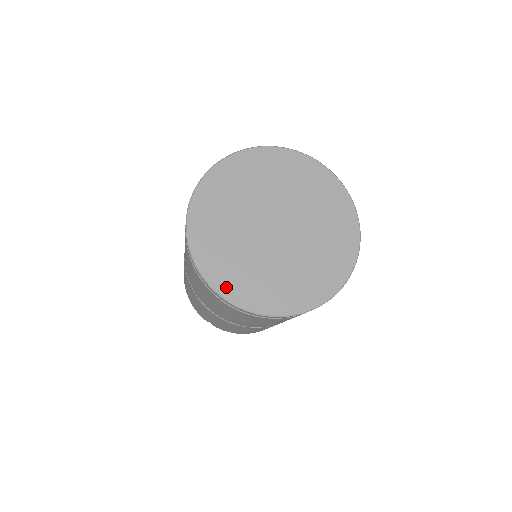
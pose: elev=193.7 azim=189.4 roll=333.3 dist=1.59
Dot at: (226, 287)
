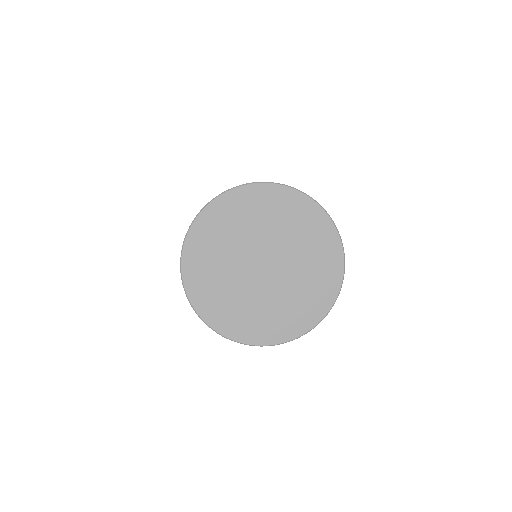
Dot at: (216, 320)
